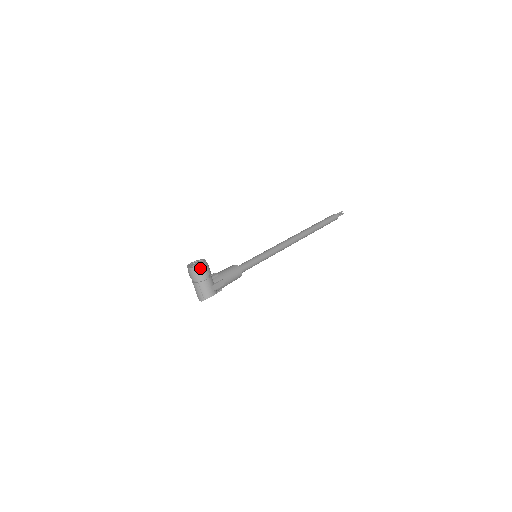
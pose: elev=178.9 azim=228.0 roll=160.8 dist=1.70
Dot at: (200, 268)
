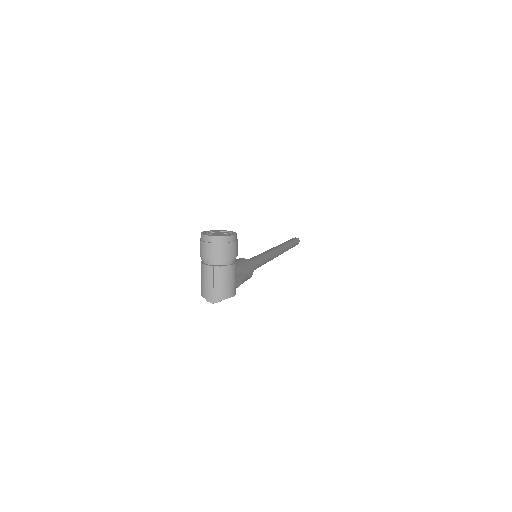
Dot at: (231, 240)
